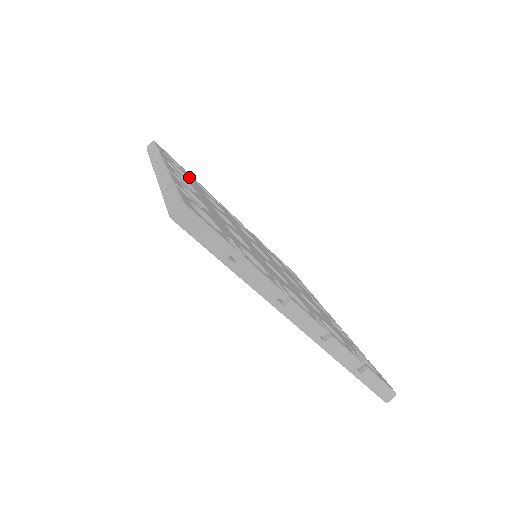
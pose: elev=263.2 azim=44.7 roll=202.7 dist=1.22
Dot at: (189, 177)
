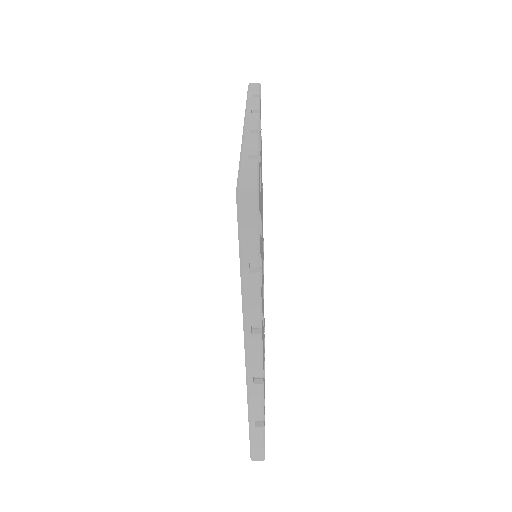
Dot at: occluded
